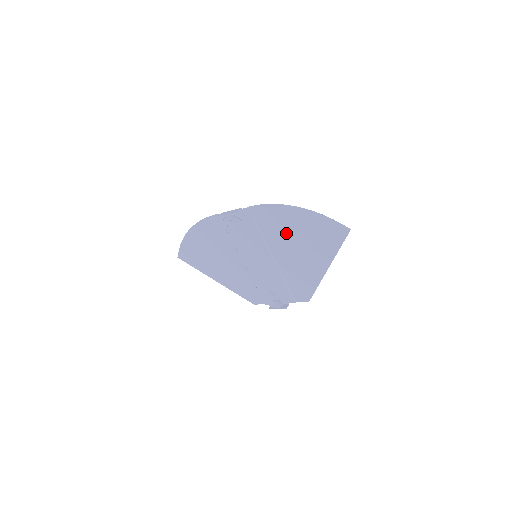
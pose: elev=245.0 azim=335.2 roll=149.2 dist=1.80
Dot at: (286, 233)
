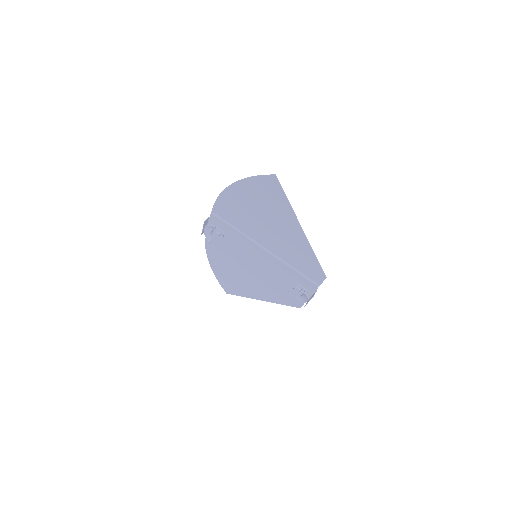
Dot at: (249, 217)
